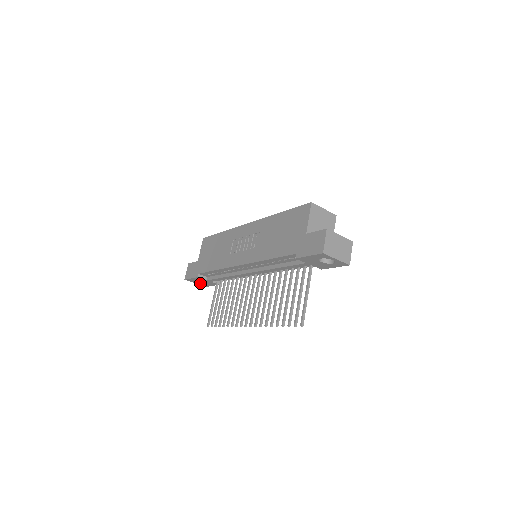
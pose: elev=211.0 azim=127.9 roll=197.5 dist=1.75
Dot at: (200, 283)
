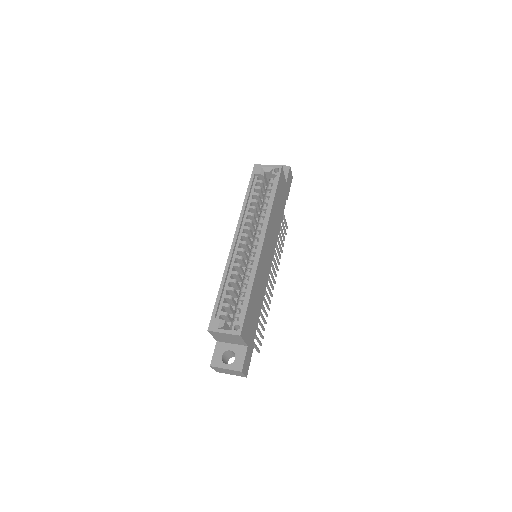
Dot at: occluded
